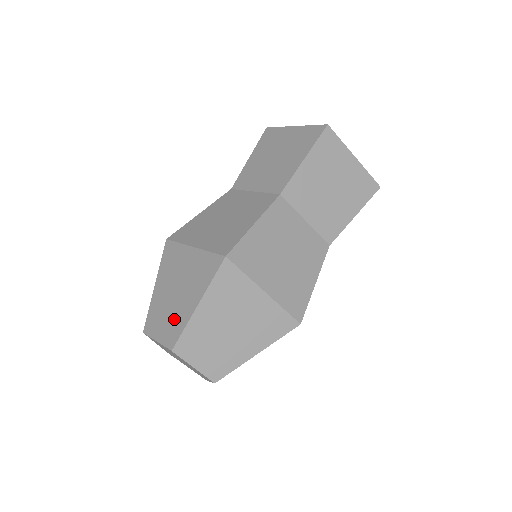
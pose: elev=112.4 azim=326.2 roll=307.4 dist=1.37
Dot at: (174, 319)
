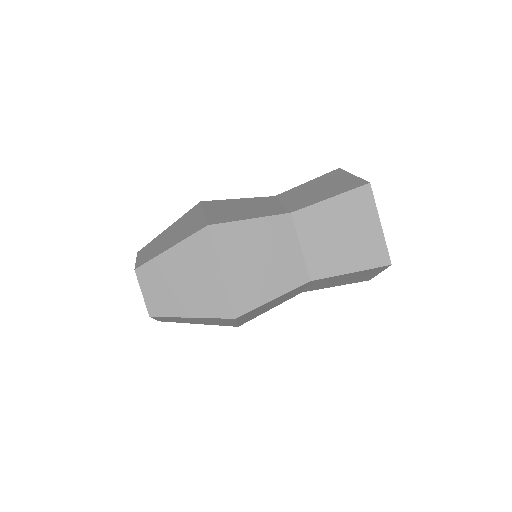
Dot at: (154, 251)
